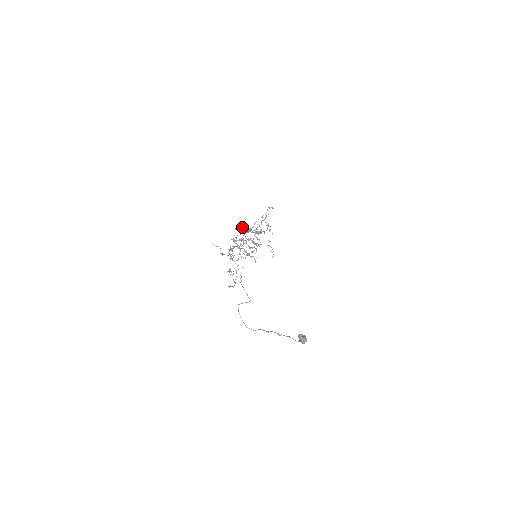
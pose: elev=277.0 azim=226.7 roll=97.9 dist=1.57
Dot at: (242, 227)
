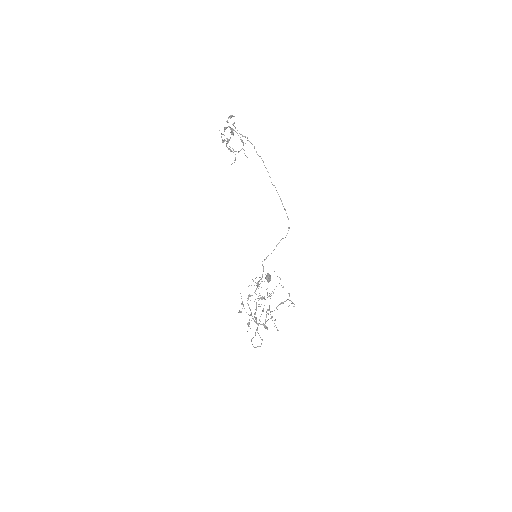
Dot at: occluded
